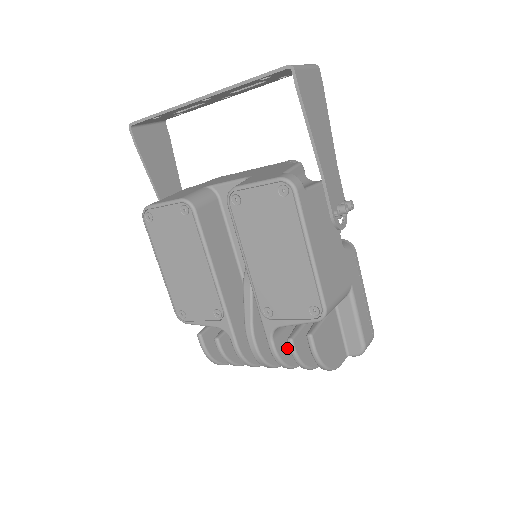
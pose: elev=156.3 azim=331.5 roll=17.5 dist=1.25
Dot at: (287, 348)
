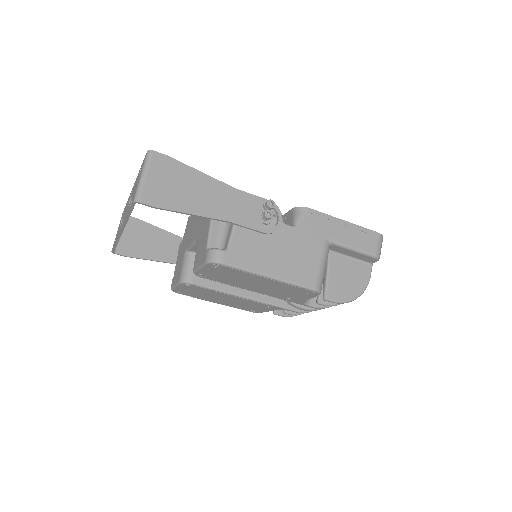
Dot at: occluded
